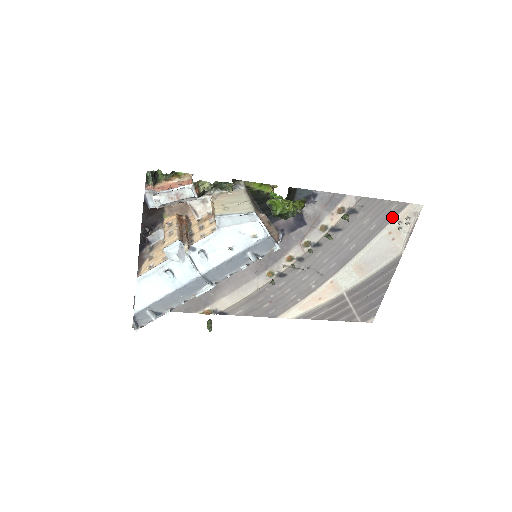
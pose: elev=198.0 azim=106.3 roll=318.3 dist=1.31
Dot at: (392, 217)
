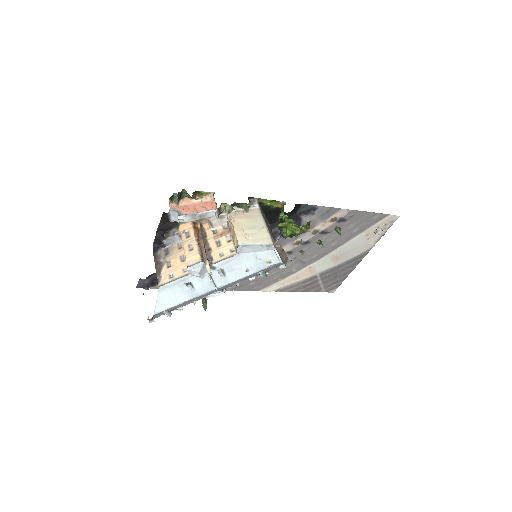
Dot at: (372, 224)
